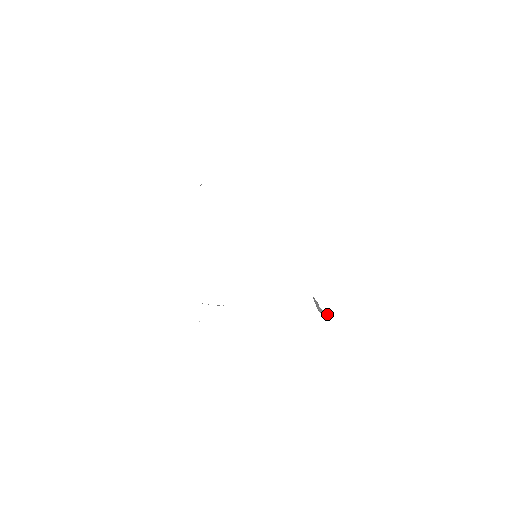
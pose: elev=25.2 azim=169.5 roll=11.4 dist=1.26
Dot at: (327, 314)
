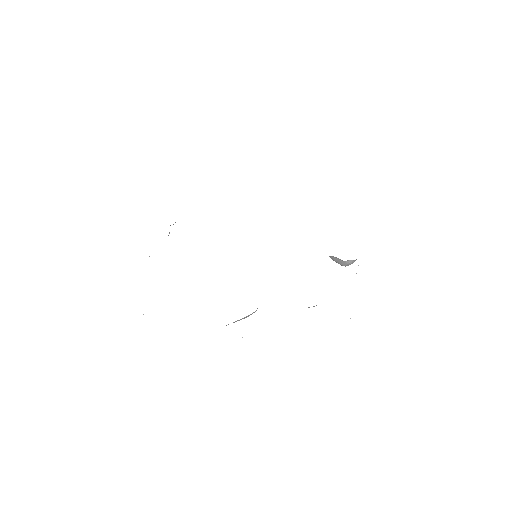
Dot at: (353, 262)
